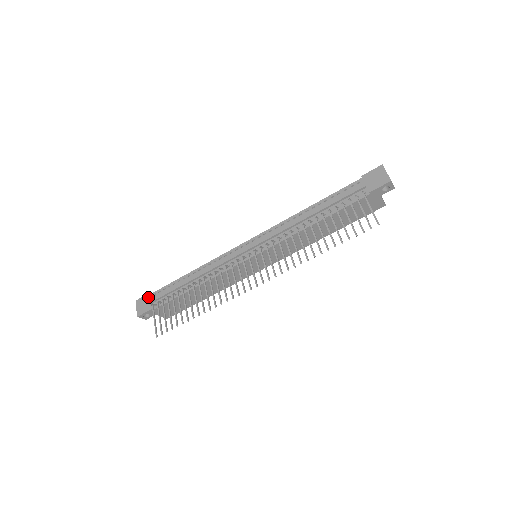
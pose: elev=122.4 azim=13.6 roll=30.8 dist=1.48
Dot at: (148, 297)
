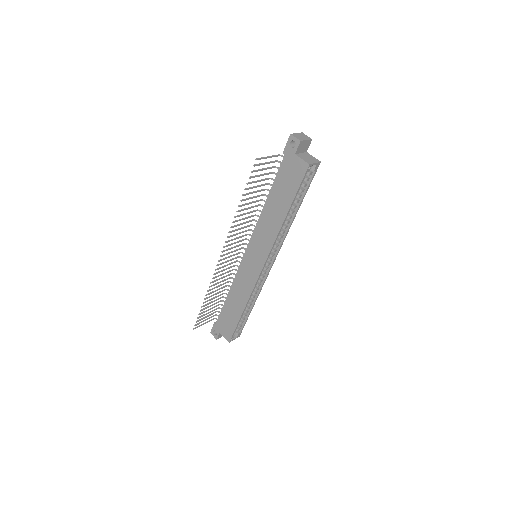
Dot at: occluded
